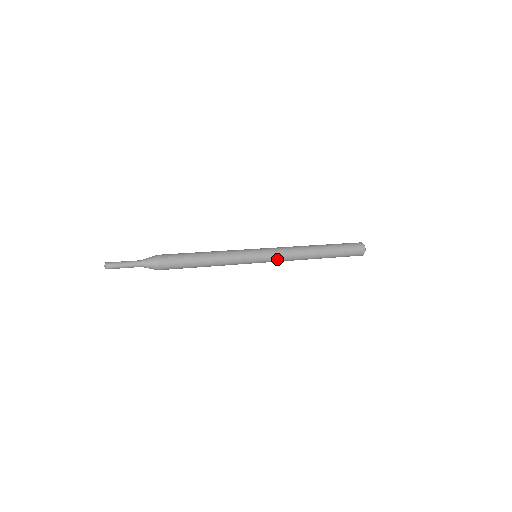
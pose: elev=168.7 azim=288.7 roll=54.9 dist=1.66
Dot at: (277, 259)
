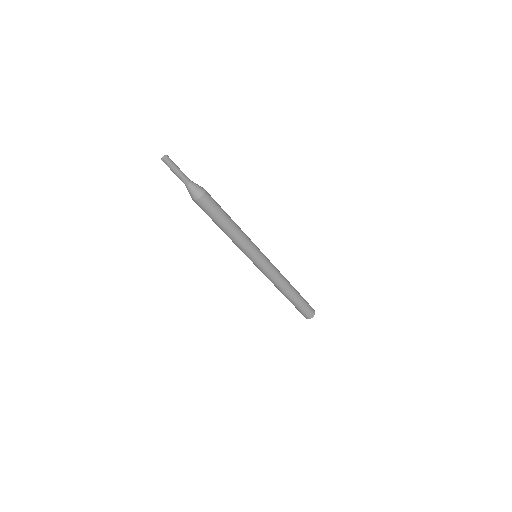
Dot at: (272, 266)
